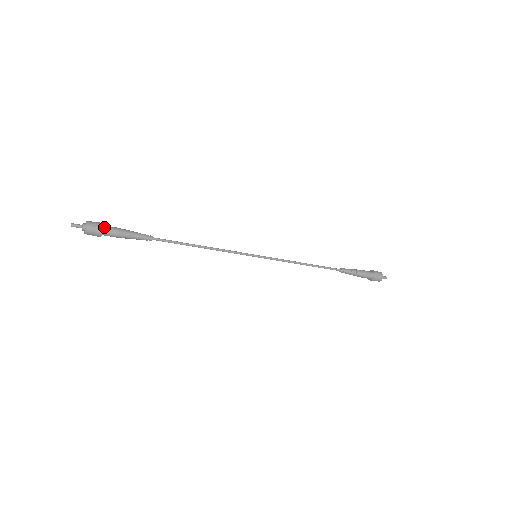
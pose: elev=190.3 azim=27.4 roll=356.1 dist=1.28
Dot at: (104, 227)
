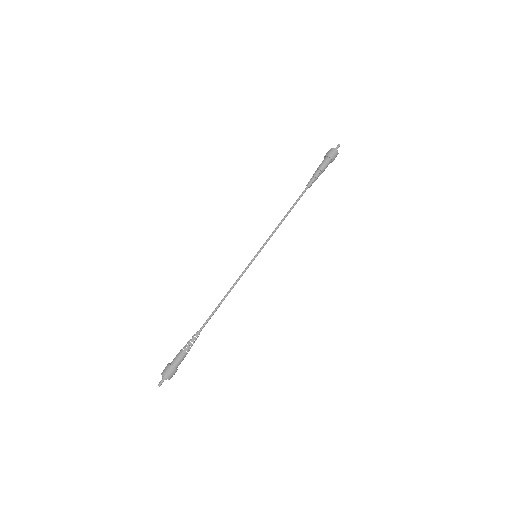
Dot at: (172, 364)
